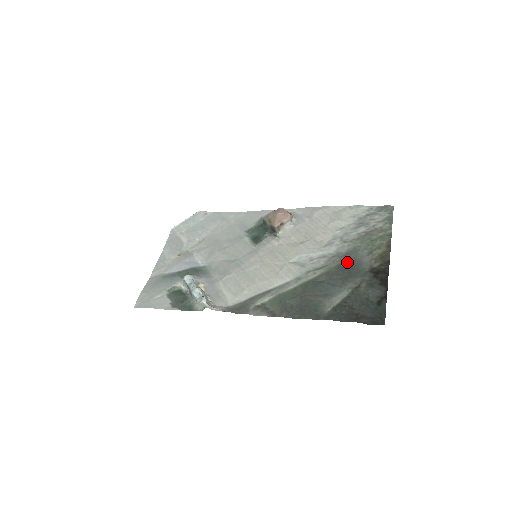
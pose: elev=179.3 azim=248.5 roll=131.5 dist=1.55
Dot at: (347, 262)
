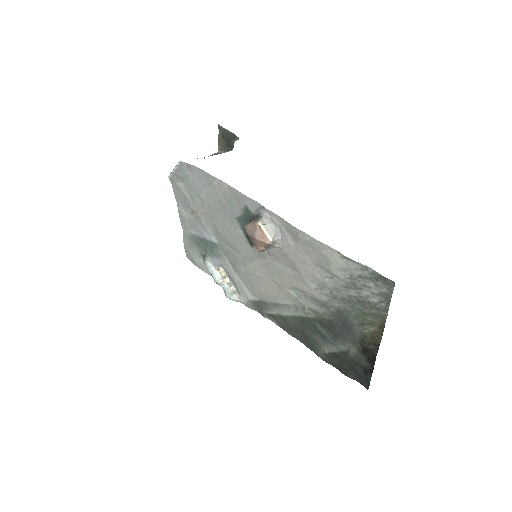
Dot at: (338, 321)
